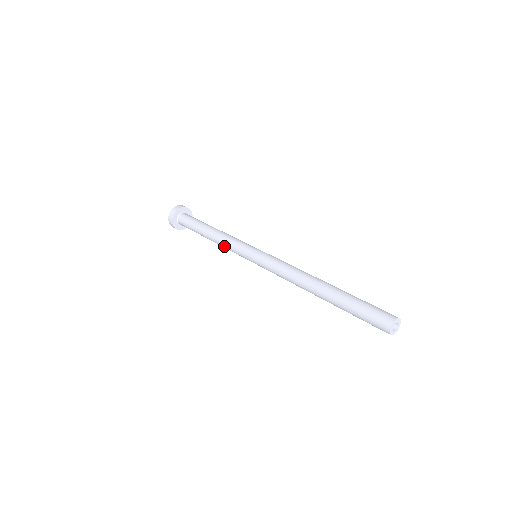
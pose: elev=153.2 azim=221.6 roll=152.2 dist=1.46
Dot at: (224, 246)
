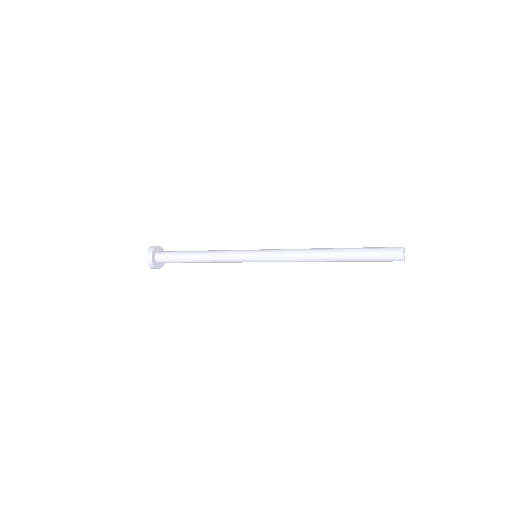
Dot at: (221, 262)
